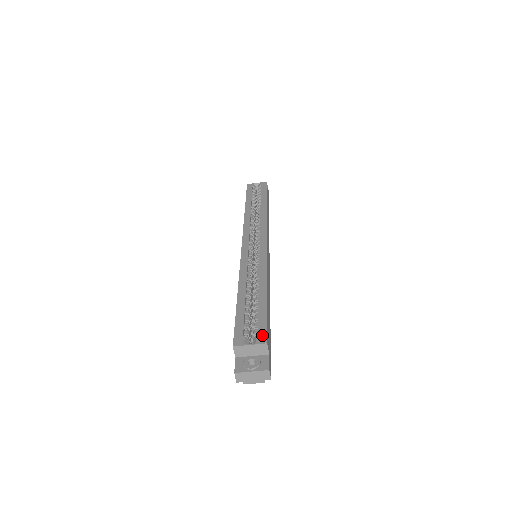
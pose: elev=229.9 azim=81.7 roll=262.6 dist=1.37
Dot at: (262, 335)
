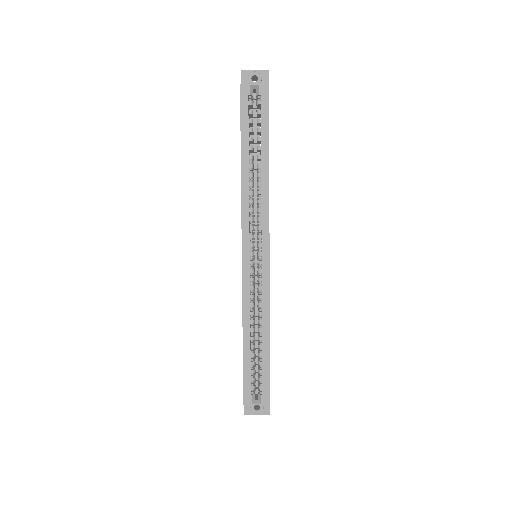
Dot at: (266, 396)
